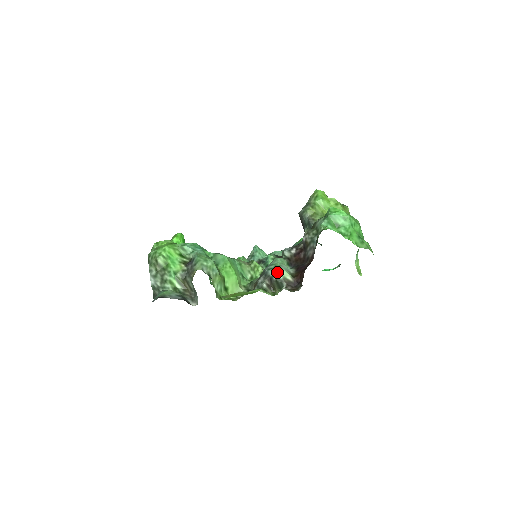
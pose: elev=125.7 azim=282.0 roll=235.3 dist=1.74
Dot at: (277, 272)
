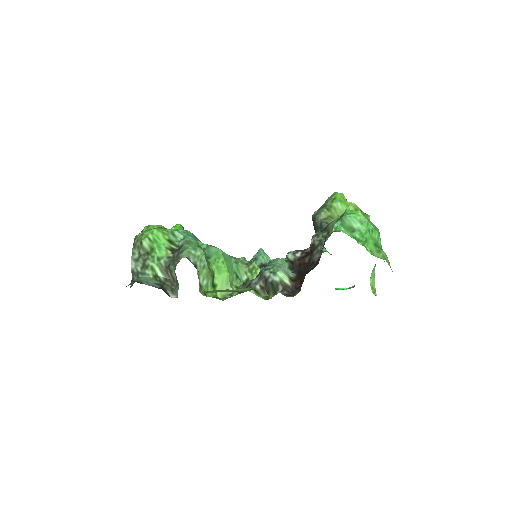
Dot at: (274, 273)
